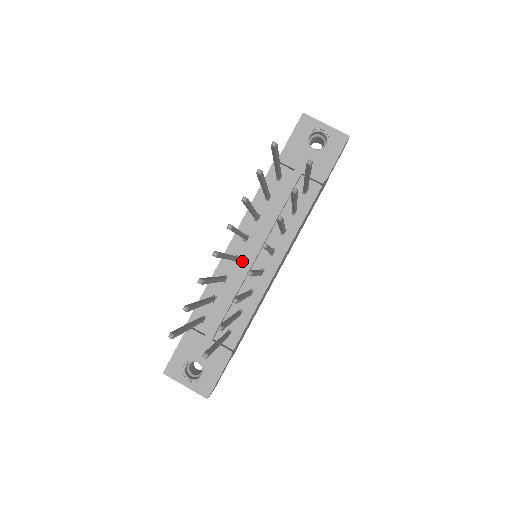
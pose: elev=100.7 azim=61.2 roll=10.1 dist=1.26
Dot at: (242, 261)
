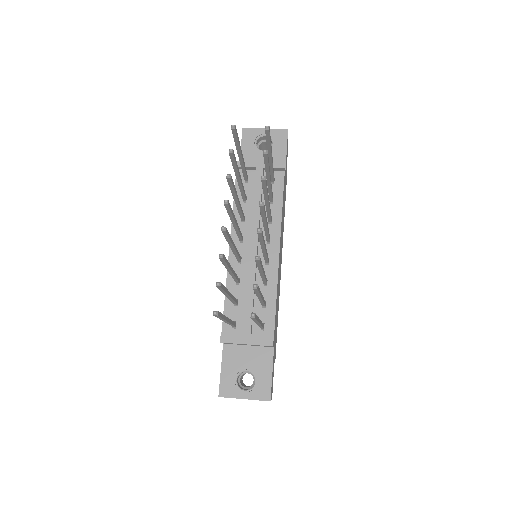
Dot at: (246, 260)
